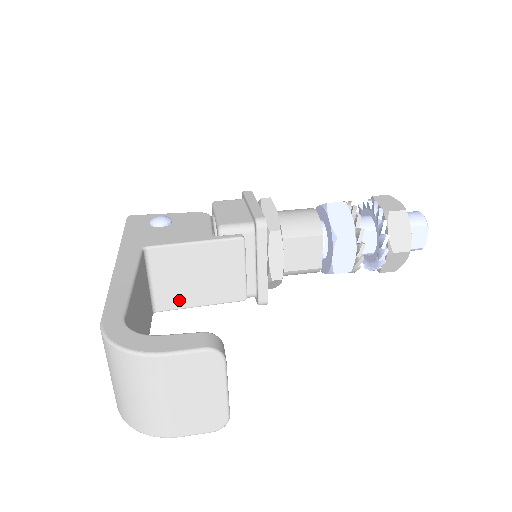
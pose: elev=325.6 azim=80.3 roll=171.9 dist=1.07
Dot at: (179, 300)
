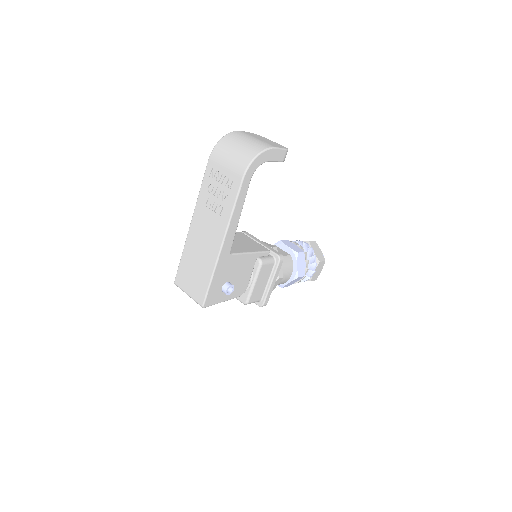
Dot at: (237, 250)
